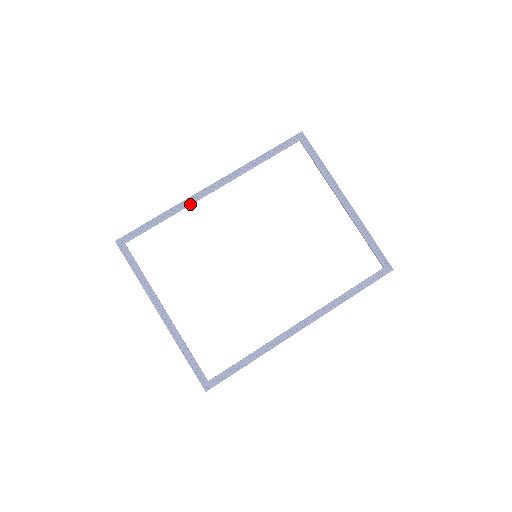
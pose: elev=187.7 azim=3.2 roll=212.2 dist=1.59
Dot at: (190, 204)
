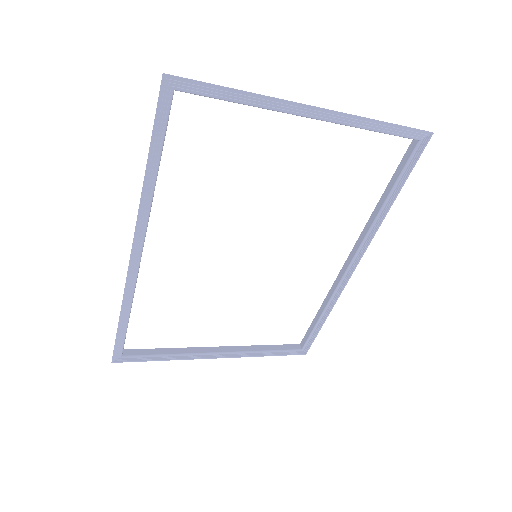
Dot at: (135, 285)
